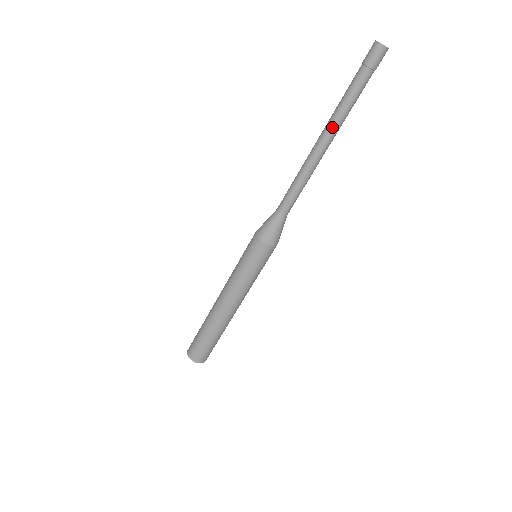
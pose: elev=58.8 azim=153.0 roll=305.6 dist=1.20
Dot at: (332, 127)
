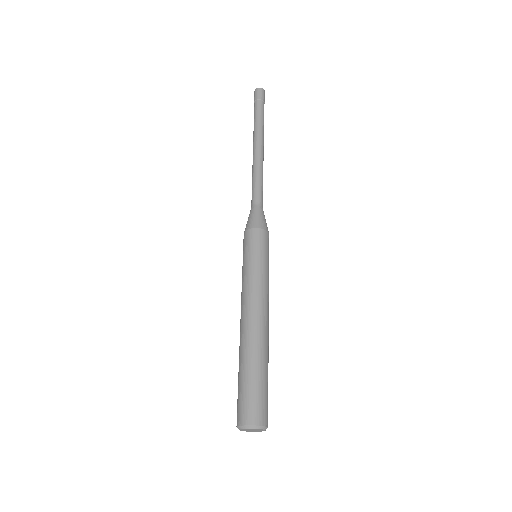
Dot at: (258, 135)
